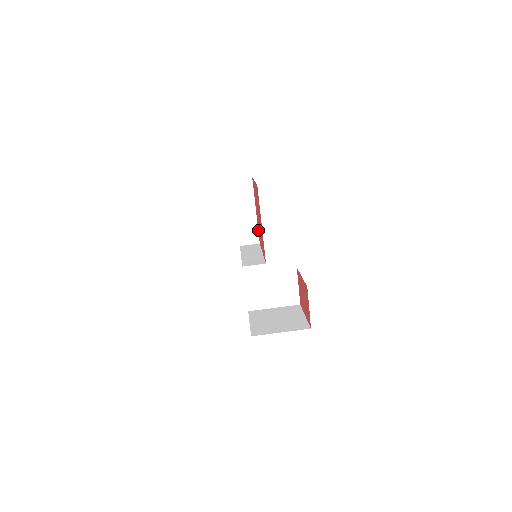
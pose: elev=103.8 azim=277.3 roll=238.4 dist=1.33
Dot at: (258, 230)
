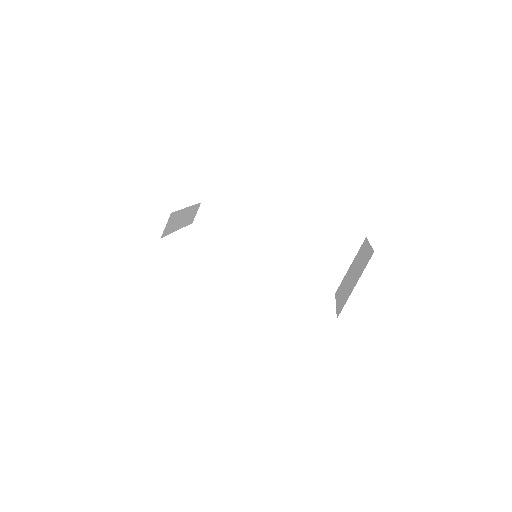
Dot at: (254, 230)
